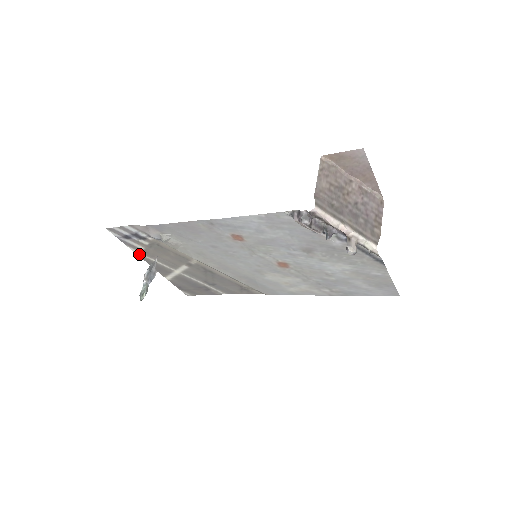
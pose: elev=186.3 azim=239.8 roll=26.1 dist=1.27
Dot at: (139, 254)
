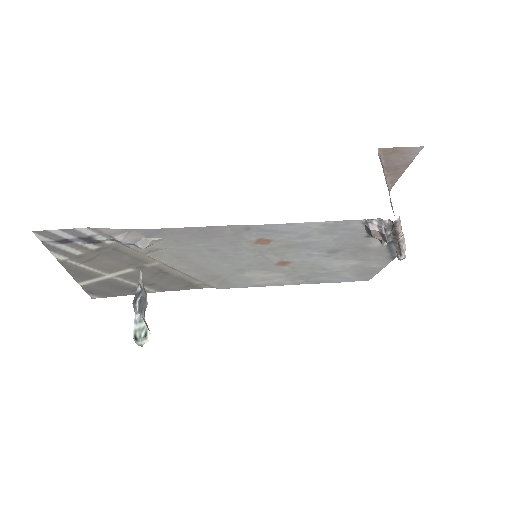
Dot at: (62, 260)
